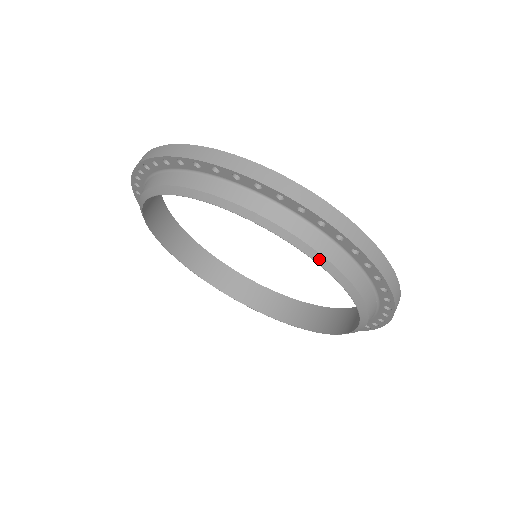
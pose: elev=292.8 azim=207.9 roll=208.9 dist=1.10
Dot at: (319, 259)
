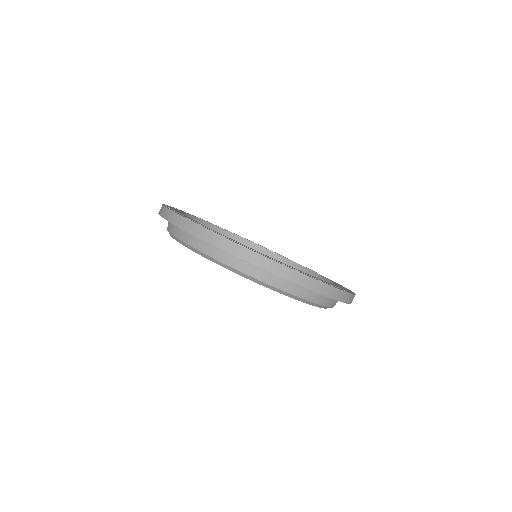
Dot at: (269, 287)
